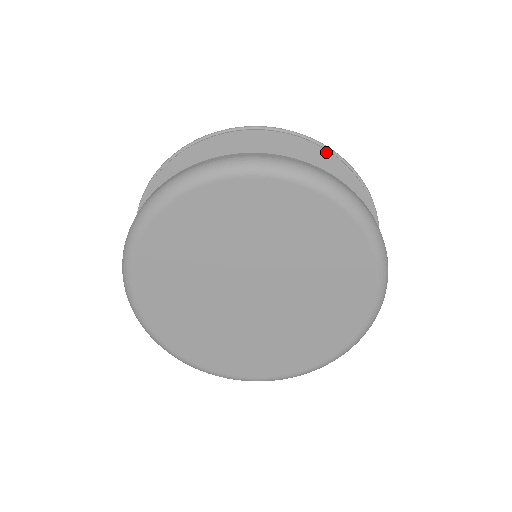
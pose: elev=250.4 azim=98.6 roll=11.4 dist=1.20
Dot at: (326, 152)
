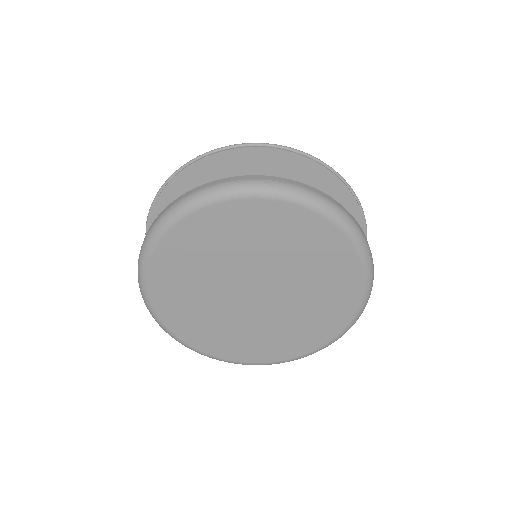
Dot at: (329, 172)
